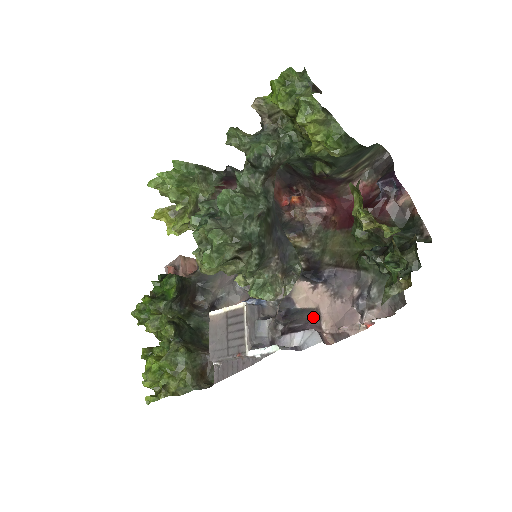
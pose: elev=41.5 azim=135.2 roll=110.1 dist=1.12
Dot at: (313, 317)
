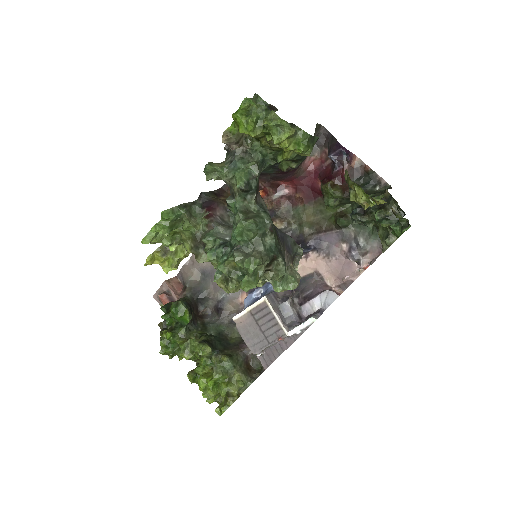
Dot at: (316, 280)
